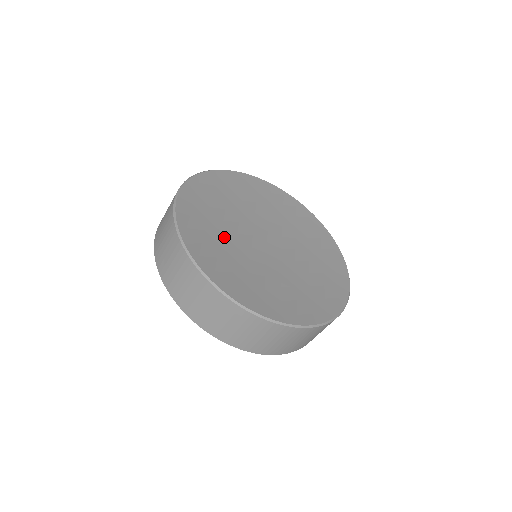
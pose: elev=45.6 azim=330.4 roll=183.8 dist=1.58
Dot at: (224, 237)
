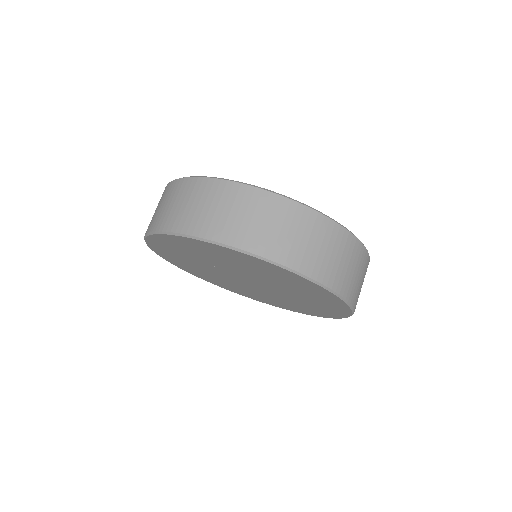
Dot at: occluded
